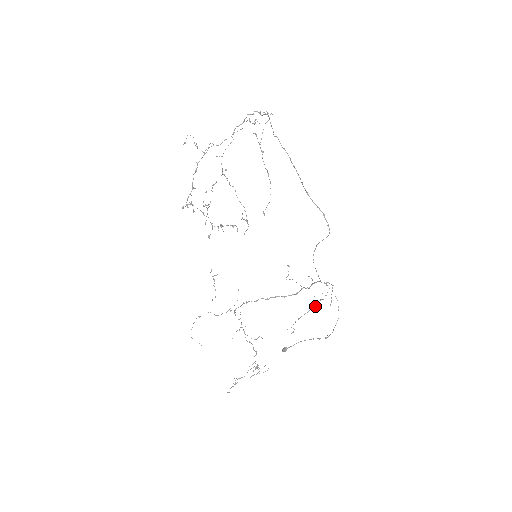
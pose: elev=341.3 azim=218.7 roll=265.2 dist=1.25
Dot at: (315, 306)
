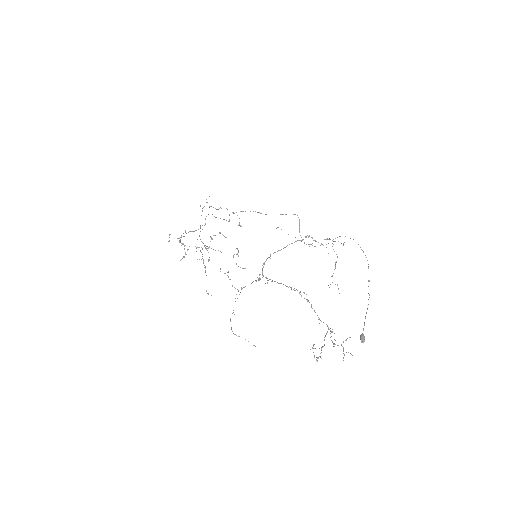
Dot at: occluded
